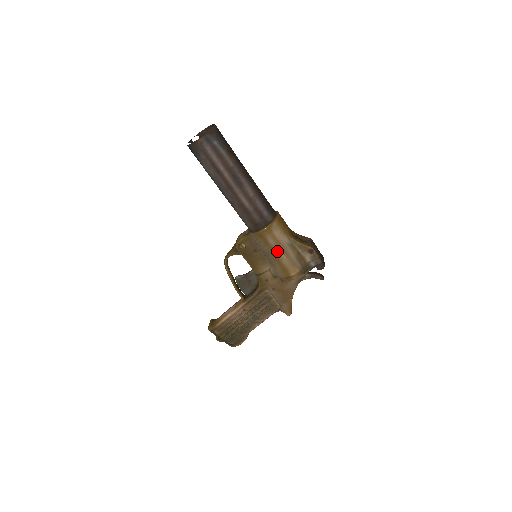
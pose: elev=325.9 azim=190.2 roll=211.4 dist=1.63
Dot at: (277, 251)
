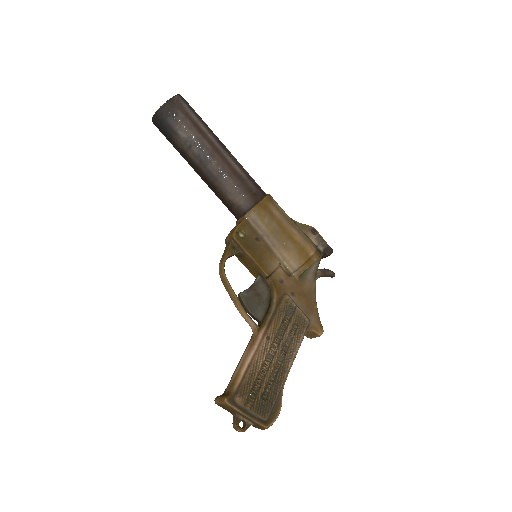
Dot at: (286, 225)
